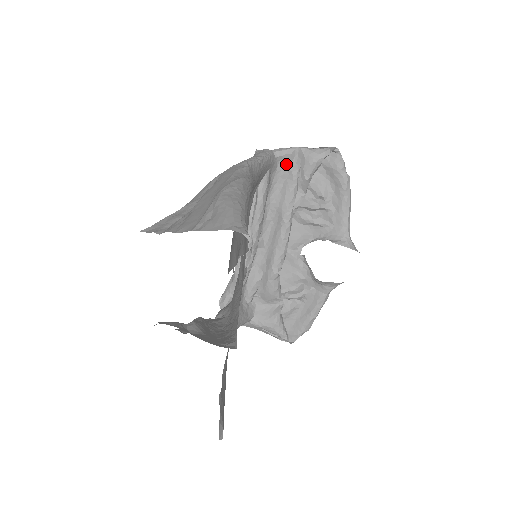
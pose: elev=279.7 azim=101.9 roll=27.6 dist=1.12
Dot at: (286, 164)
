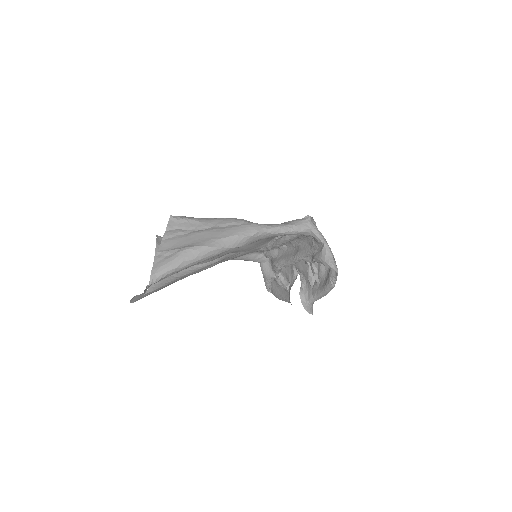
Dot at: (313, 242)
